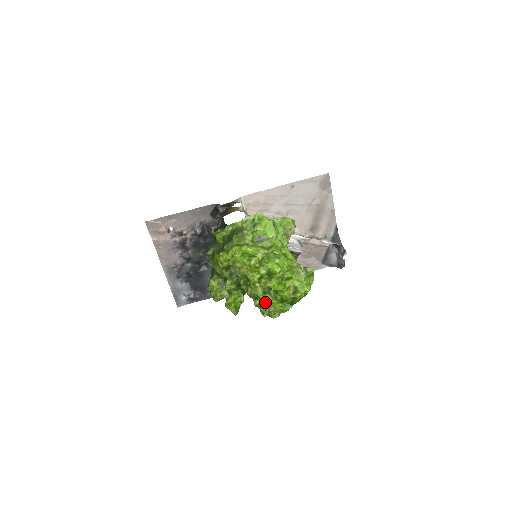
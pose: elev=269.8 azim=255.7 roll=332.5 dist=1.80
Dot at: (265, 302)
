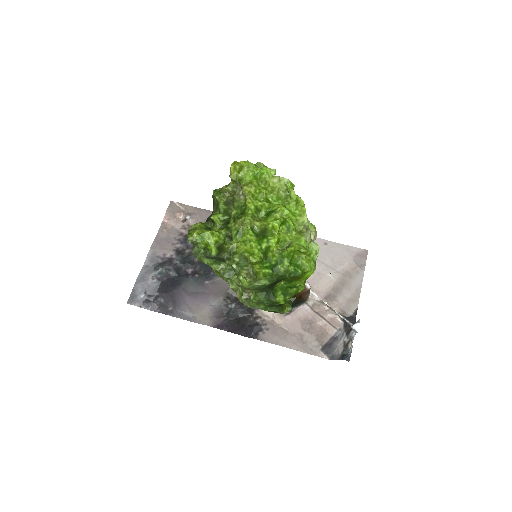
Dot at: (245, 244)
